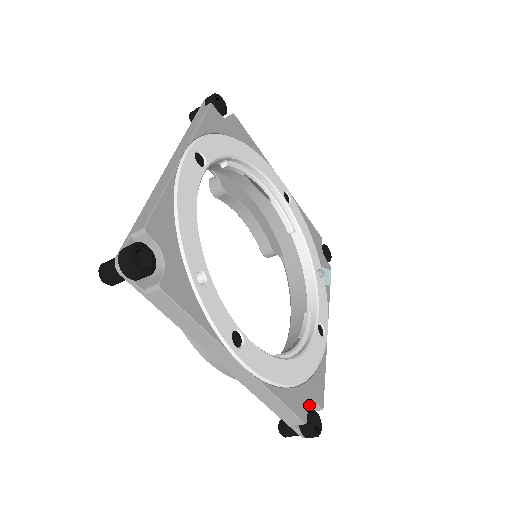
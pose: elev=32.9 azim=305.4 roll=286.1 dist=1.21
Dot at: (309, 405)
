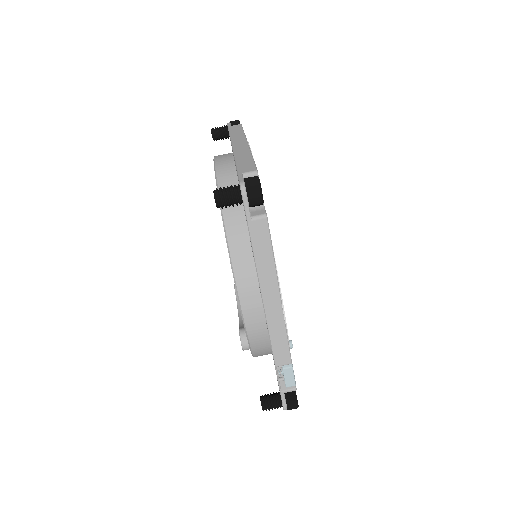
Dot at: occluded
